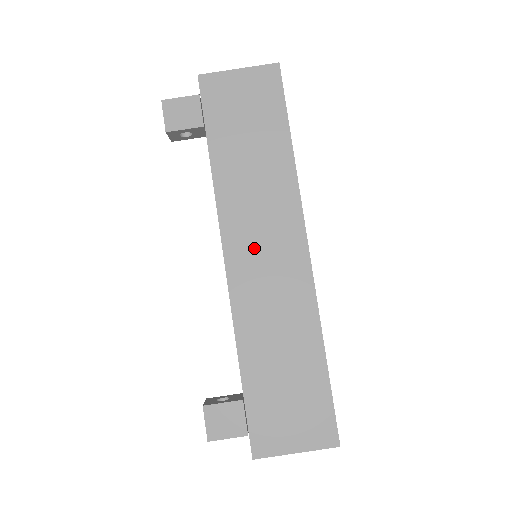
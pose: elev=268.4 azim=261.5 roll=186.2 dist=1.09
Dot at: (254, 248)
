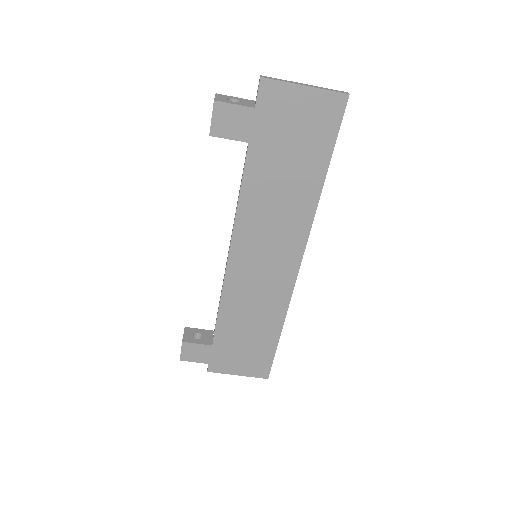
Dot at: (257, 252)
